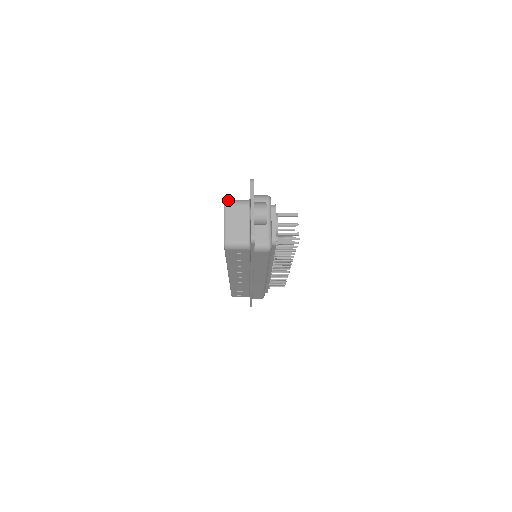
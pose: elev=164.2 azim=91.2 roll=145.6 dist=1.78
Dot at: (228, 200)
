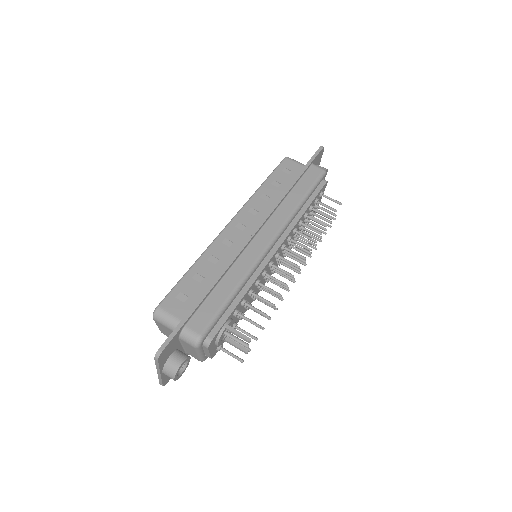
Dot at: (156, 315)
